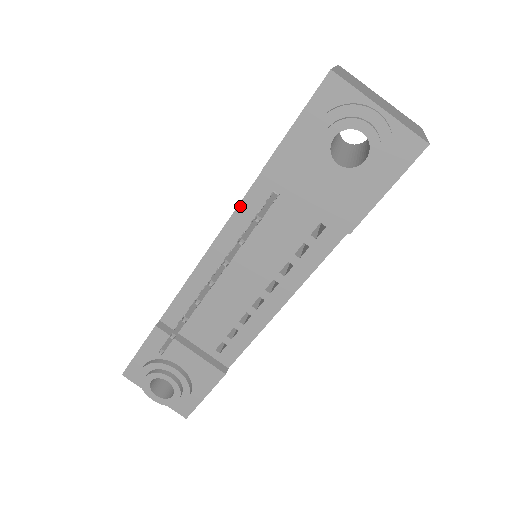
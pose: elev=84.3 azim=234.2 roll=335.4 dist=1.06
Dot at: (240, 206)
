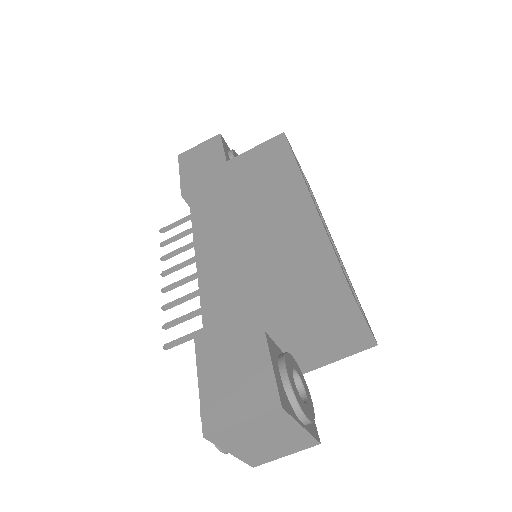
Dot at: (200, 297)
